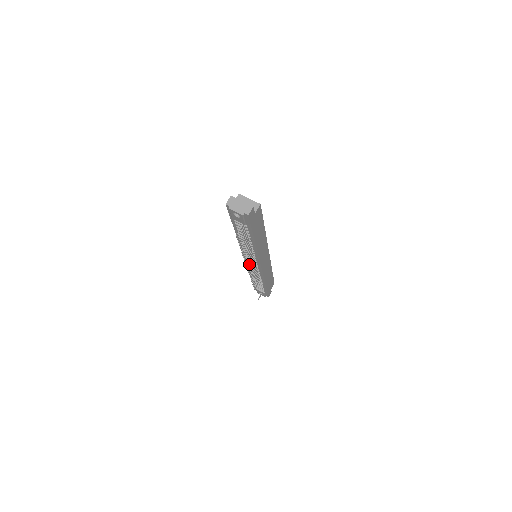
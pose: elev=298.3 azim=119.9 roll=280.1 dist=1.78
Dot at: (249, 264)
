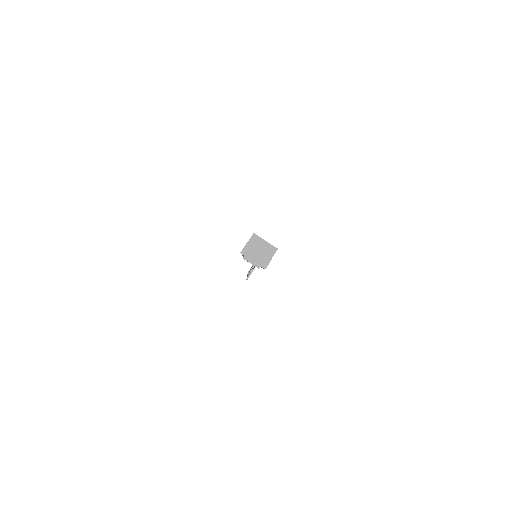
Dot at: occluded
